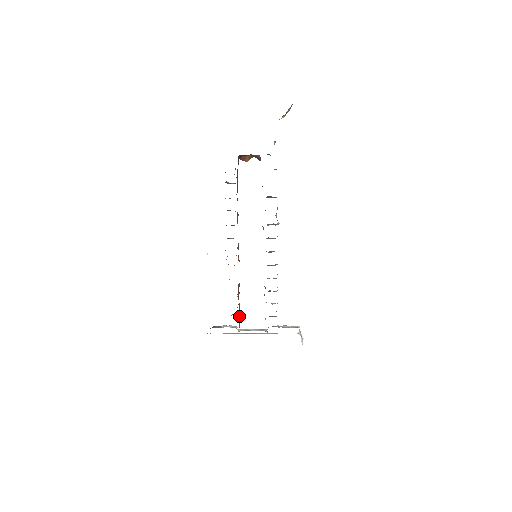
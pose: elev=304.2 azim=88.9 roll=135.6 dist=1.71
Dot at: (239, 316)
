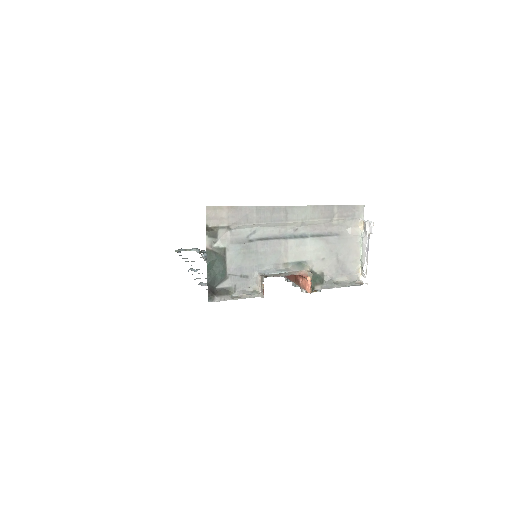
Dot at: occluded
